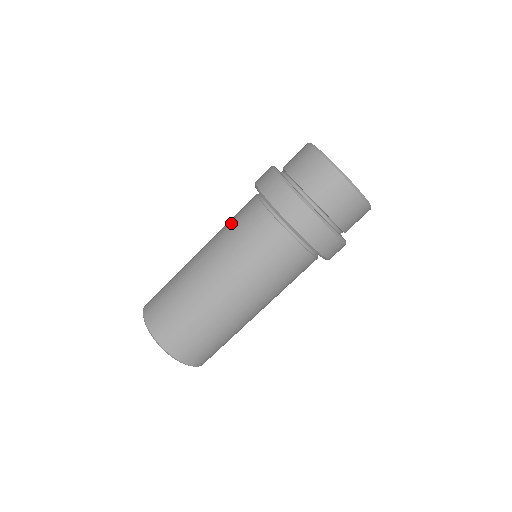
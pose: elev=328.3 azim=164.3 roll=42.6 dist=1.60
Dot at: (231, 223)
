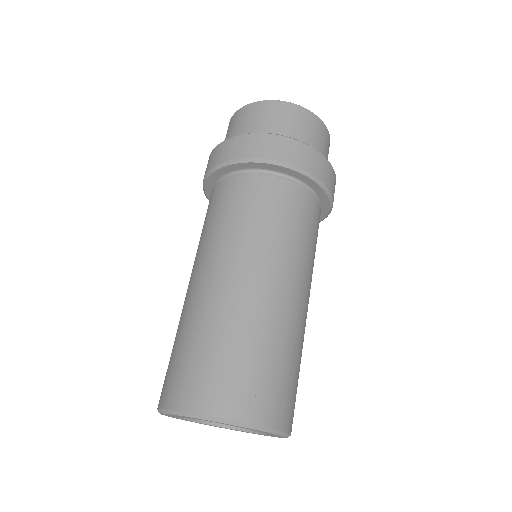
Dot at: occluded
